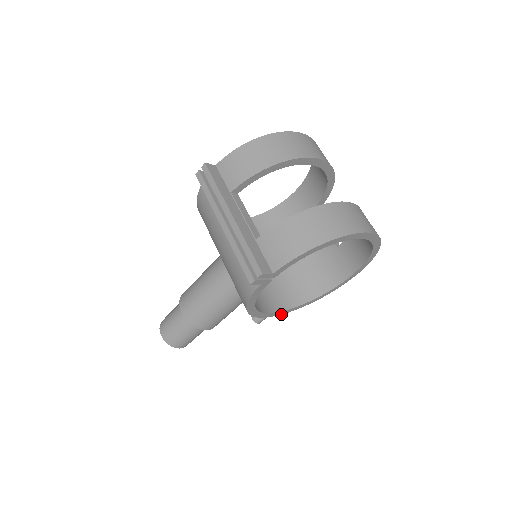
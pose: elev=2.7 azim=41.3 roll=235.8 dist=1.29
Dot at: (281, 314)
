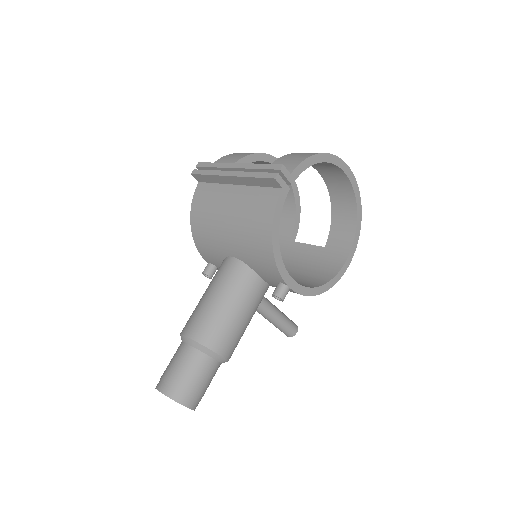
Dot at: (300, 294)
